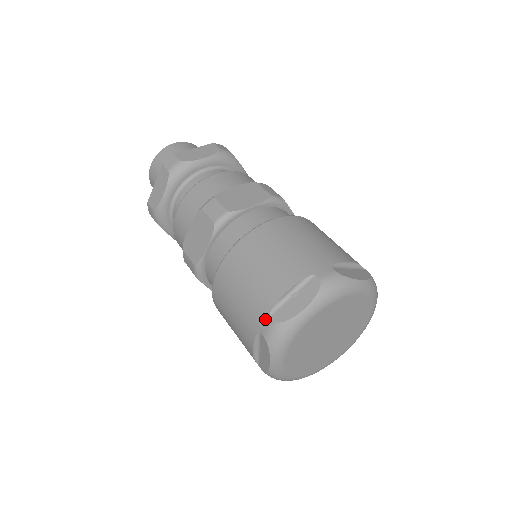
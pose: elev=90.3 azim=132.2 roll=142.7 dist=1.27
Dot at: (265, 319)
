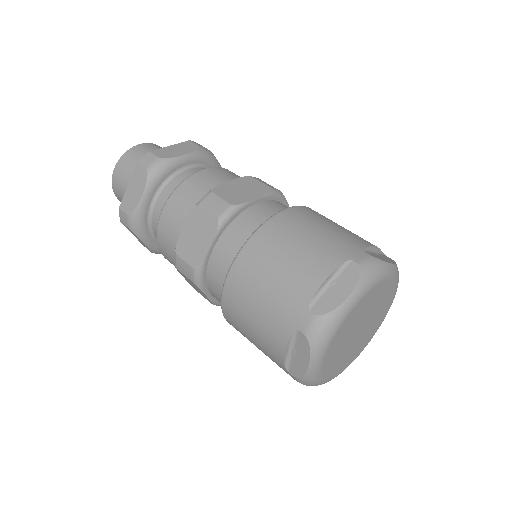
Dot at: (303, 314)
